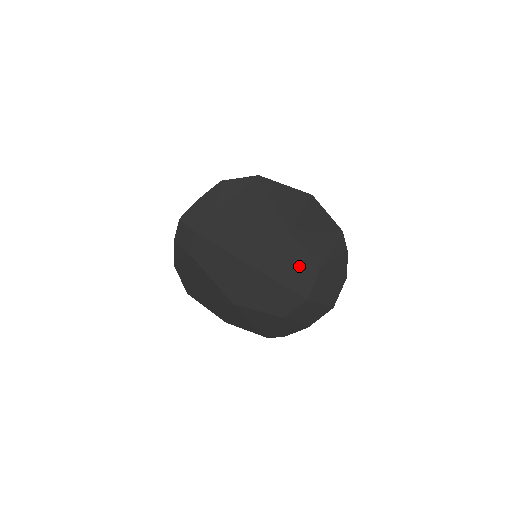
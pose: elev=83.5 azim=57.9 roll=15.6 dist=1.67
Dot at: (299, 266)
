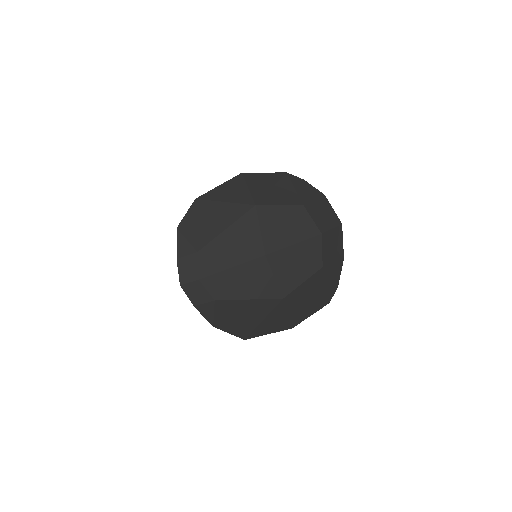
Dot at: (290, 219)
